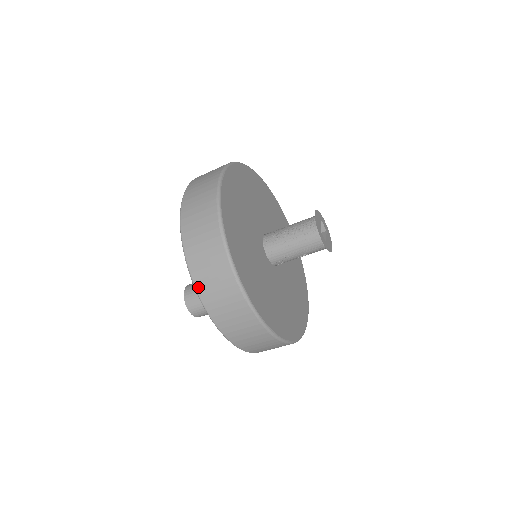
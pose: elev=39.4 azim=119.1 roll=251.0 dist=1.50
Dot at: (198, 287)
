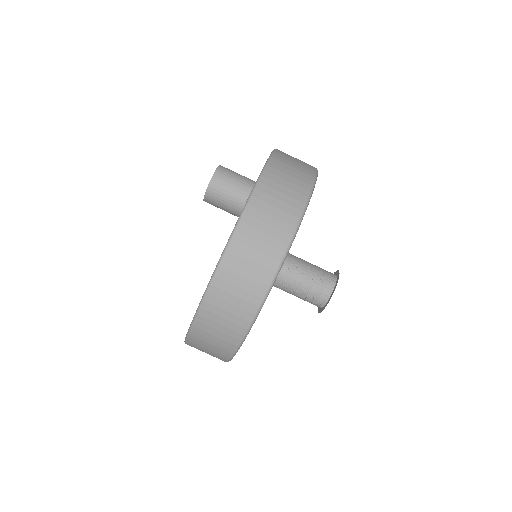
Dot at: occluded
